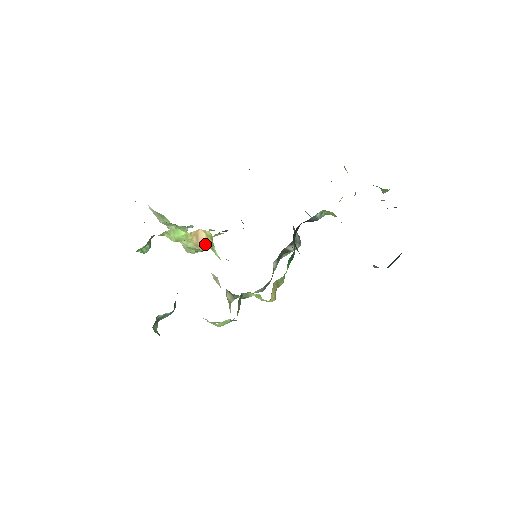
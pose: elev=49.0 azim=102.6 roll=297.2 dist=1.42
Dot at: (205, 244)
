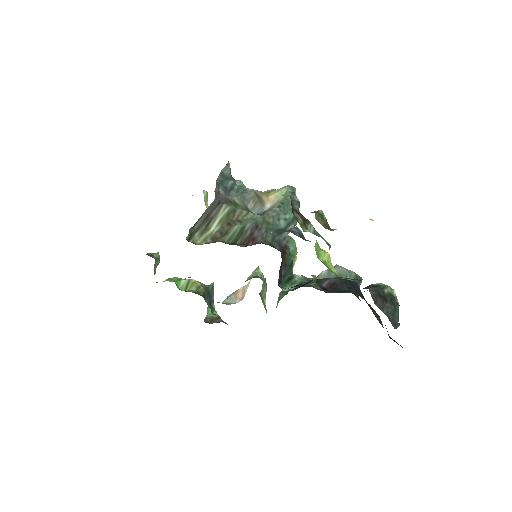
Dot at: occluded
